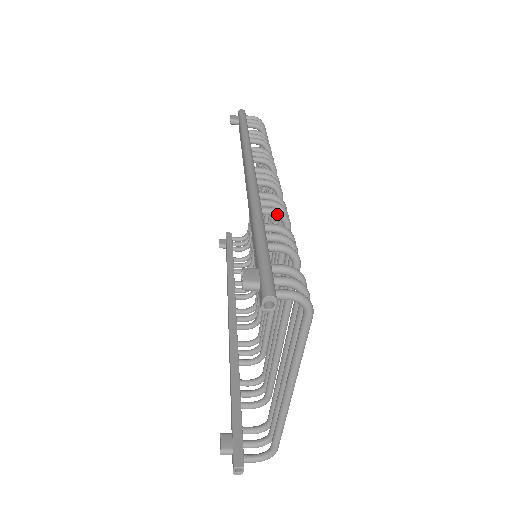
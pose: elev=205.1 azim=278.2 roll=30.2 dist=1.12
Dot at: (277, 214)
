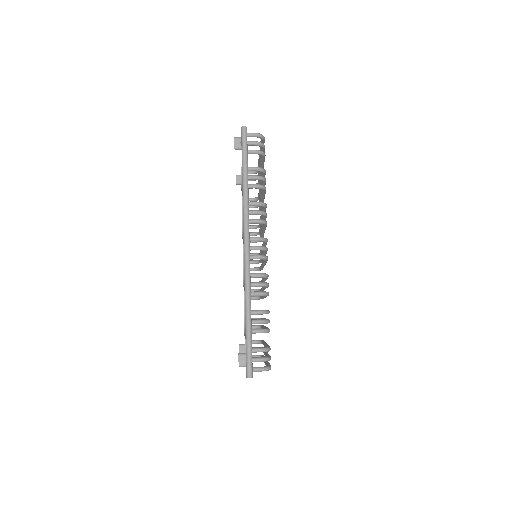
Dot at: occluded
